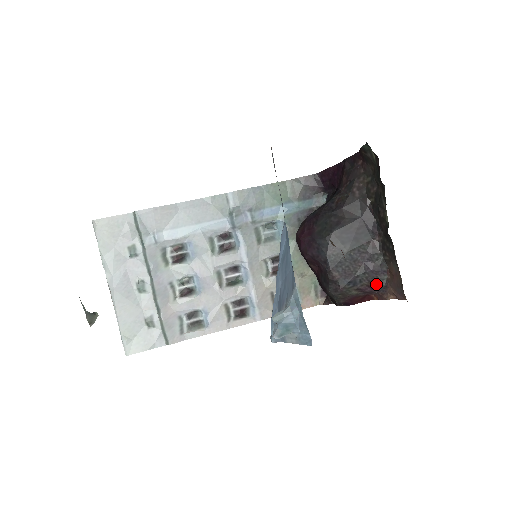
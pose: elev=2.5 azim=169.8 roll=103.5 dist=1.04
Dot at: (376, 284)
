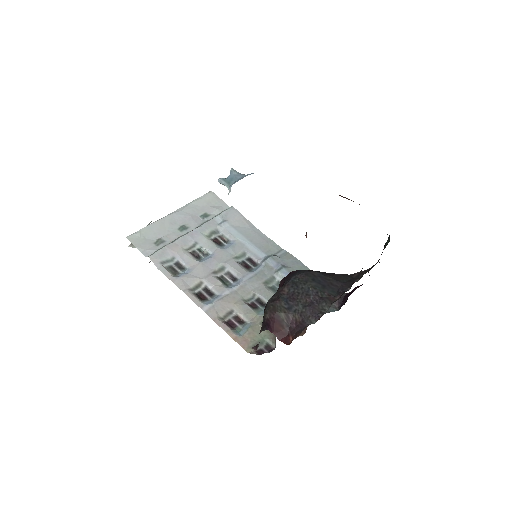
Dot at: (303, 323)
